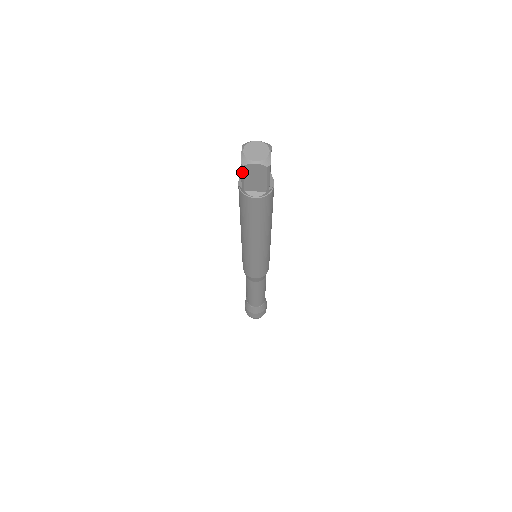
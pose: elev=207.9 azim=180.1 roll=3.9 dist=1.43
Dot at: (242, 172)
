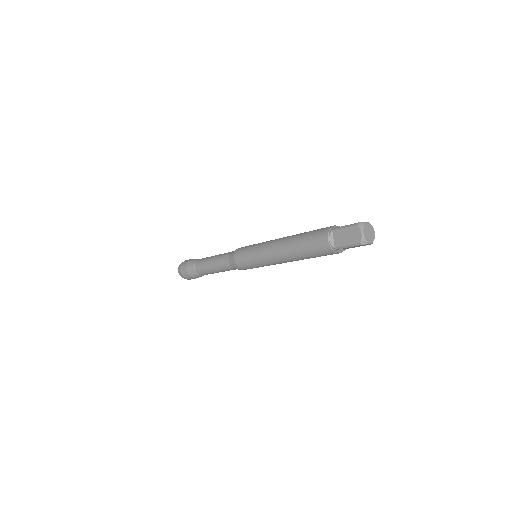
Dot at: (353, 245)
